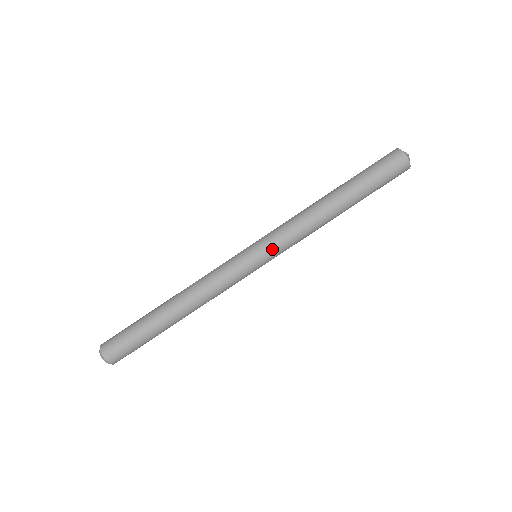
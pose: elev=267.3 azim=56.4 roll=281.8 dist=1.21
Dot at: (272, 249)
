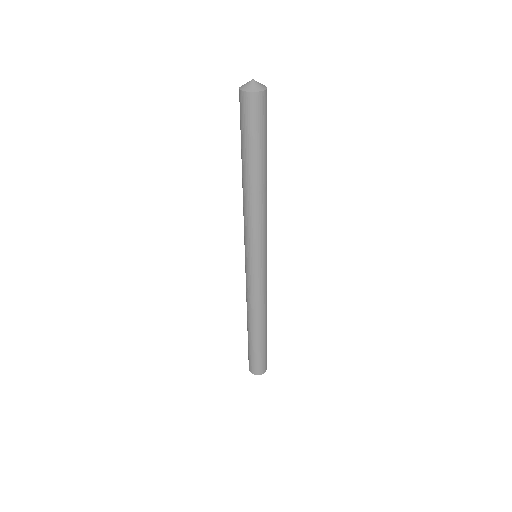
Dot at: (263, 248)
